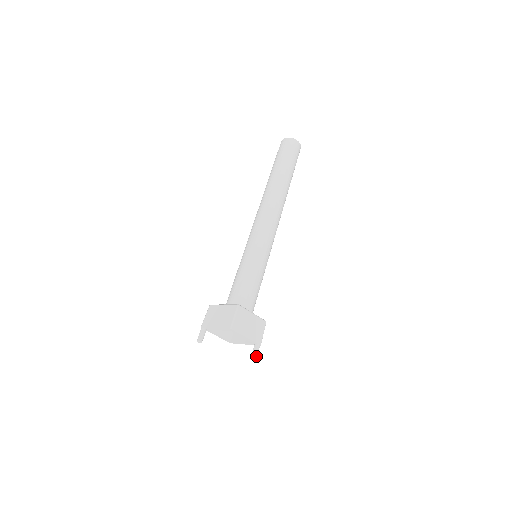
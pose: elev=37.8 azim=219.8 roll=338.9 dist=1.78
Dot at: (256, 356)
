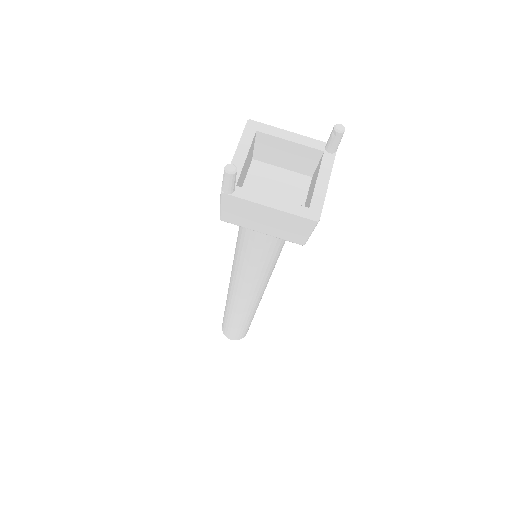
Dot at: (339, 129)
